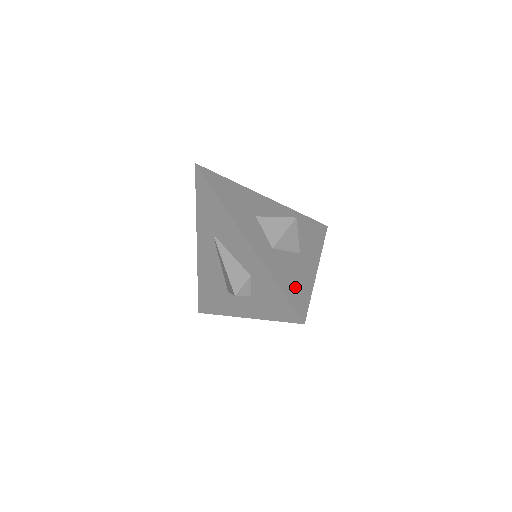
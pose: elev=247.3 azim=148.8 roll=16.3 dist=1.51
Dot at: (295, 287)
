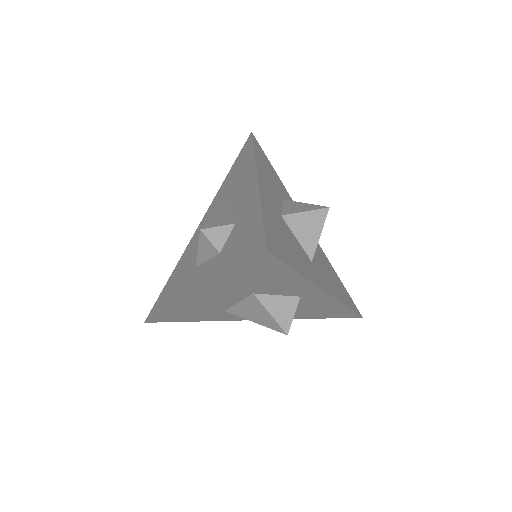
Dot at: (283, 244)
